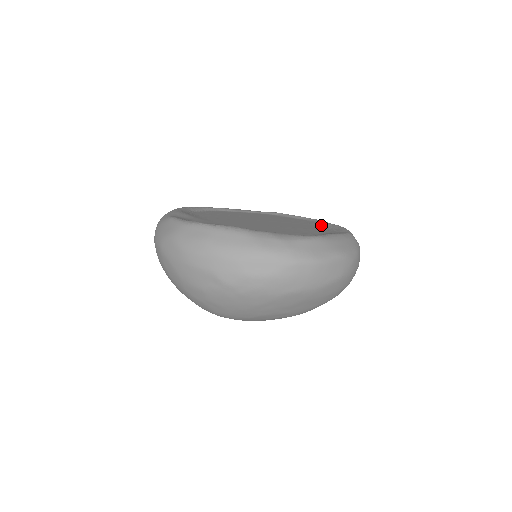
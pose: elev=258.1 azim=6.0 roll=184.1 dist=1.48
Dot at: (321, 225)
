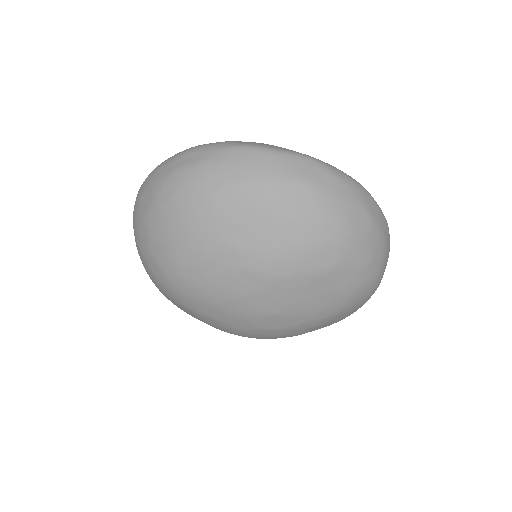
Dot at: occluded
